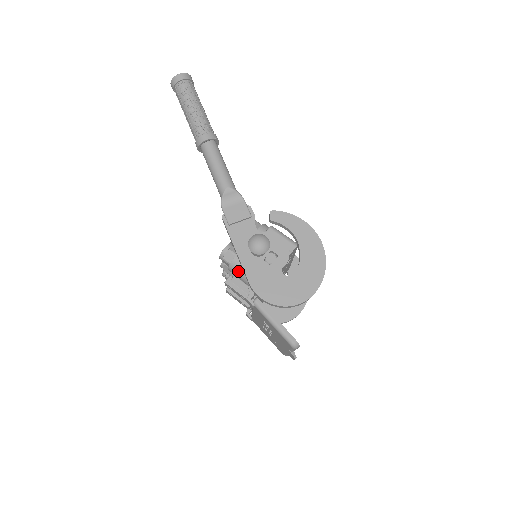
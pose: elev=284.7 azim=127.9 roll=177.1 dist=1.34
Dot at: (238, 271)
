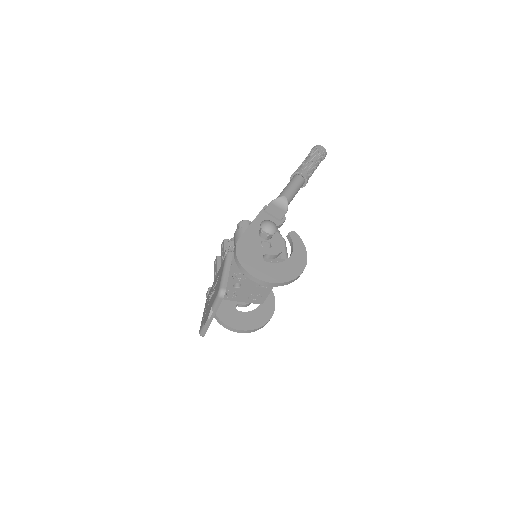
Dot at: (240, 235)
